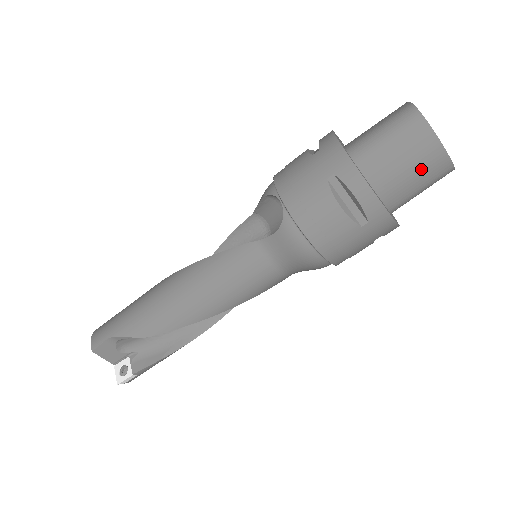
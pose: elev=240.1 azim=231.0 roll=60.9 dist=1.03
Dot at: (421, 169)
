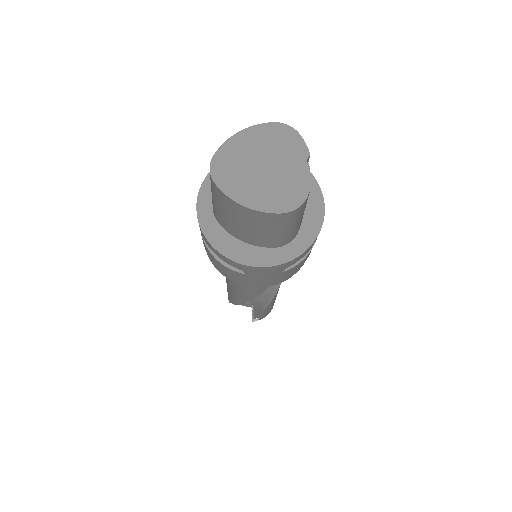
Dot at: (253, 224)
